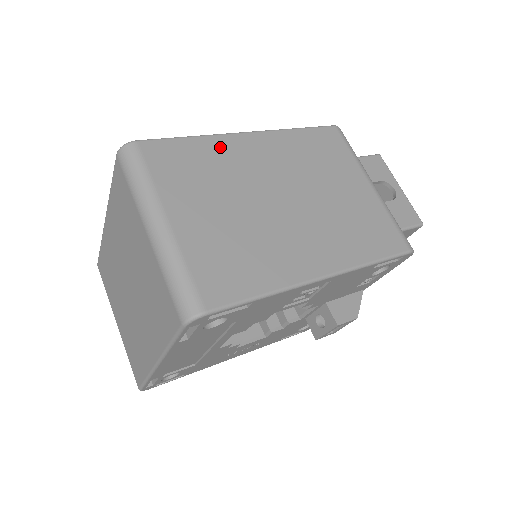
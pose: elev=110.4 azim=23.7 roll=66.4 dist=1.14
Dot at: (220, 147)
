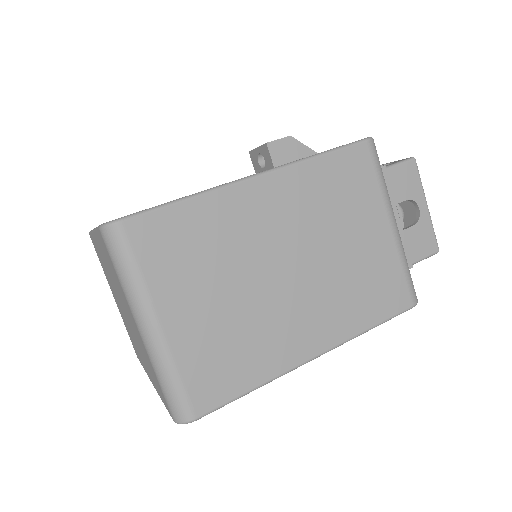
Dot at: (221, 208)
